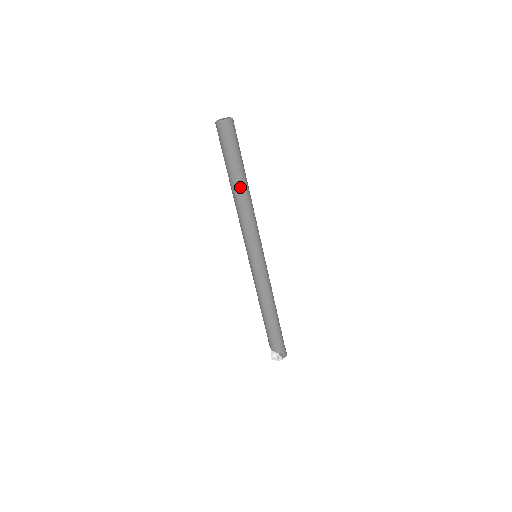
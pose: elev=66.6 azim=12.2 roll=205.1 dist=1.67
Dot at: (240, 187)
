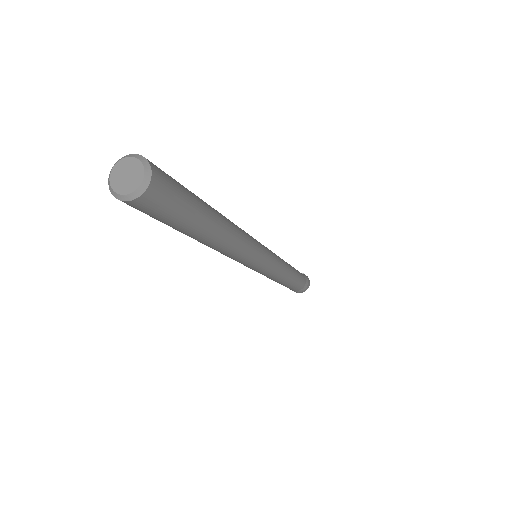
Dot at: occluded
